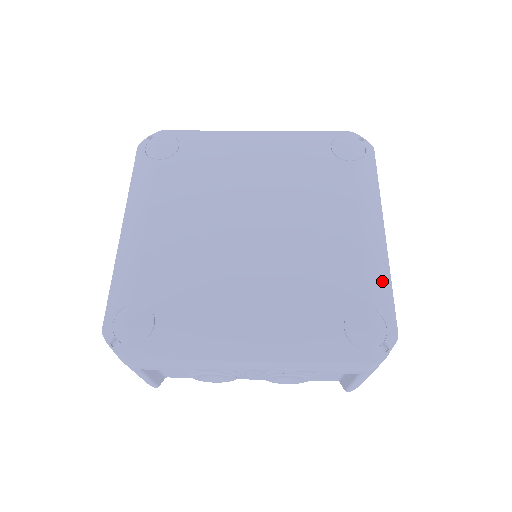
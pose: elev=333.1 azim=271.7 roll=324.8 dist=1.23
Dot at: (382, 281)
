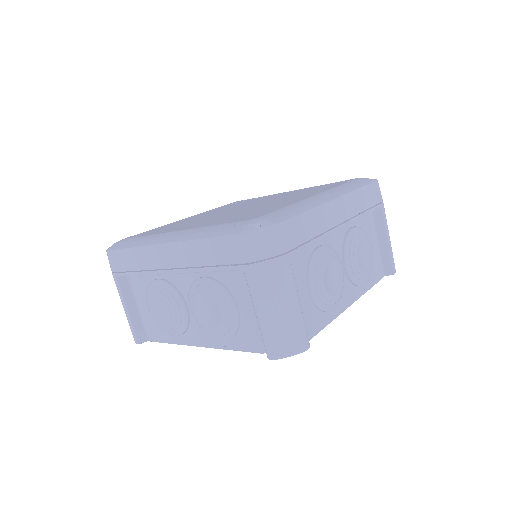
Dot at: (299, 208)
